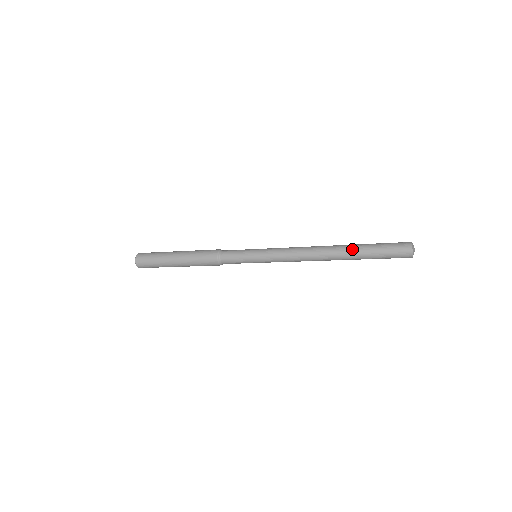
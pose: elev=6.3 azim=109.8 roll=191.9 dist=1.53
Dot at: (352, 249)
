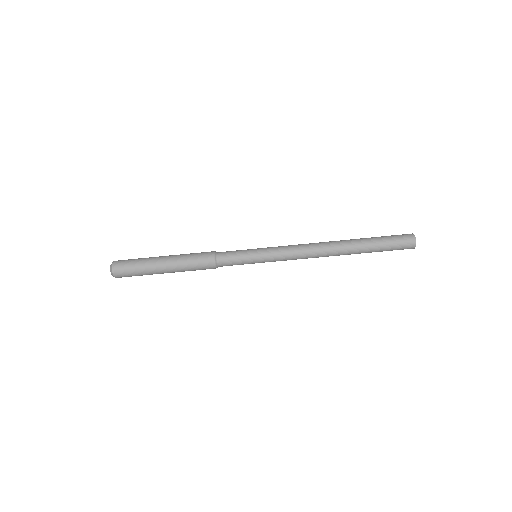
Dot at: (357, 239)
